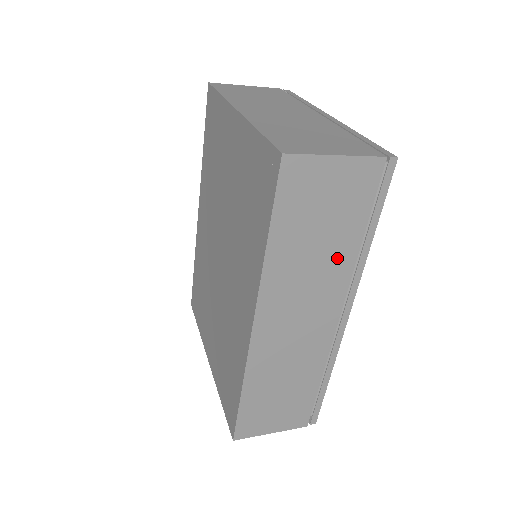
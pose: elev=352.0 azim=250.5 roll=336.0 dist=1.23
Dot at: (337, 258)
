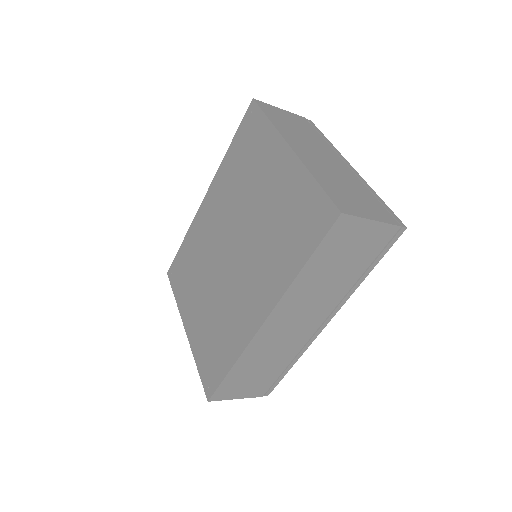
Dot at: (340, 285)
